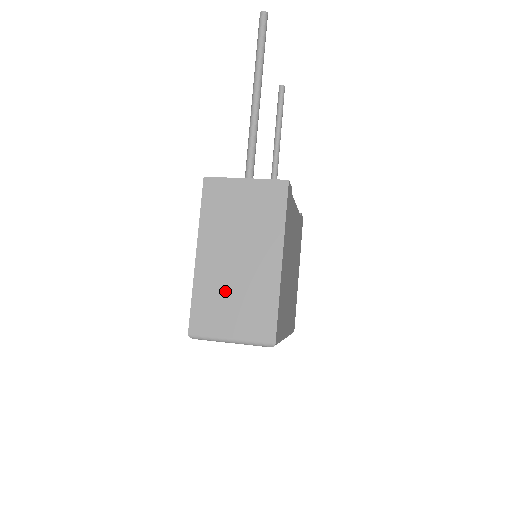
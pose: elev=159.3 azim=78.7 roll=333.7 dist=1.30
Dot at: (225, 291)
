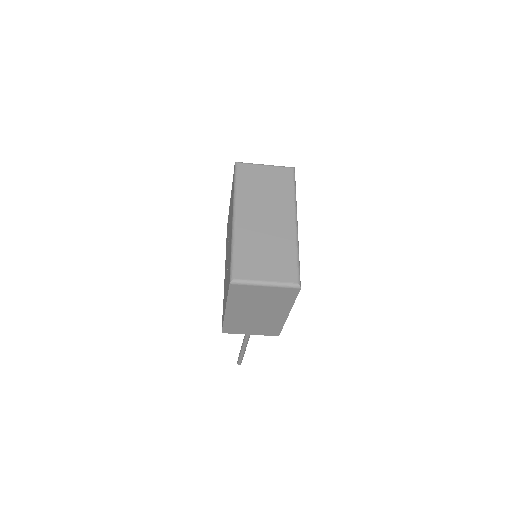
Dot at: occluded
